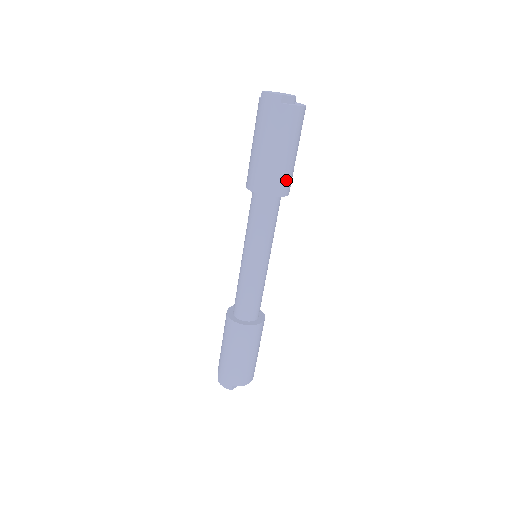
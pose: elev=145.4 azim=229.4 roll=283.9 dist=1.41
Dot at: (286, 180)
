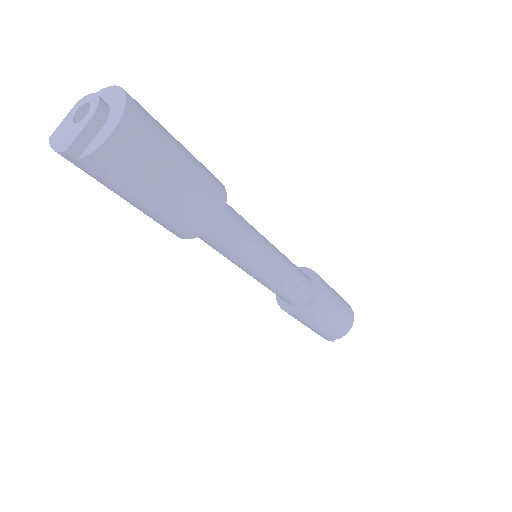
Dot at: (198, 211)
